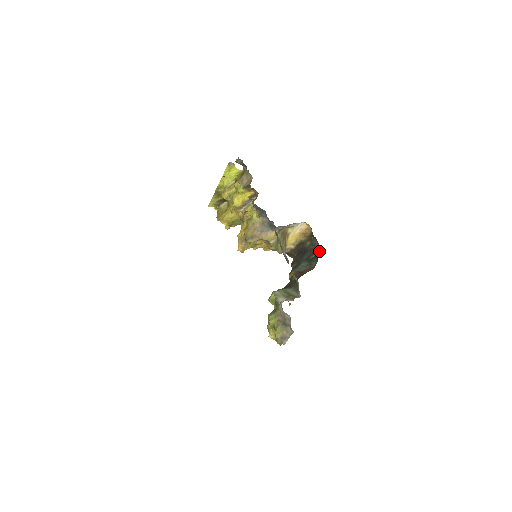
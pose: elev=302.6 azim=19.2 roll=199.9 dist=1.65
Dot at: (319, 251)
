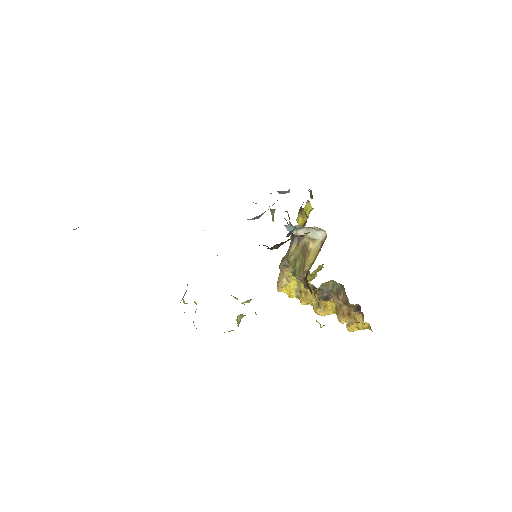
Dot at: occluded
